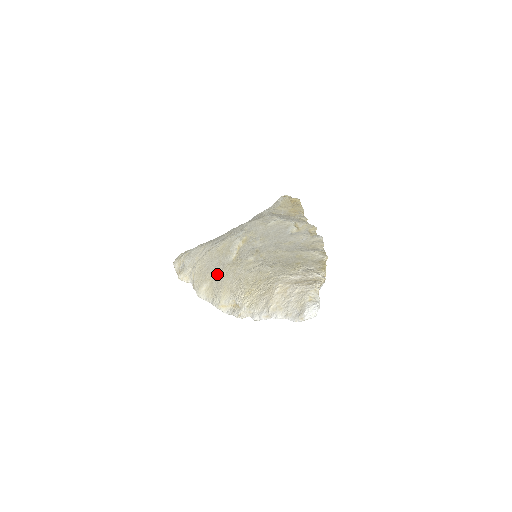
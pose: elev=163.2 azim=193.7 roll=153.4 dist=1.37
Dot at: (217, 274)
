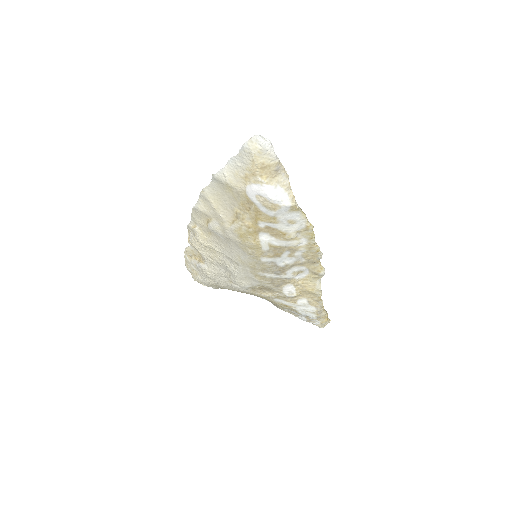
Dot at: occluded
